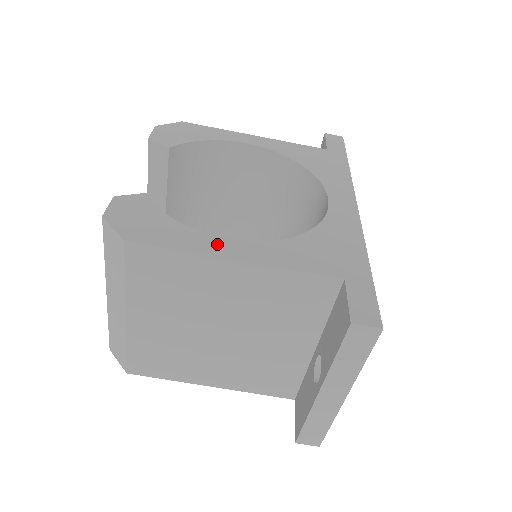
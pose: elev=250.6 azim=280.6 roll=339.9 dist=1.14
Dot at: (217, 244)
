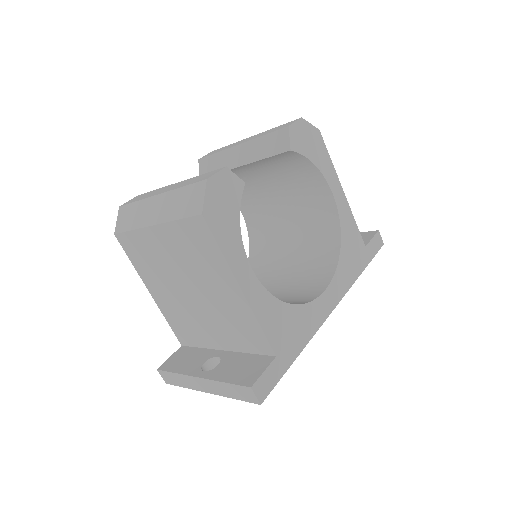
Dot at: (243, 267)
